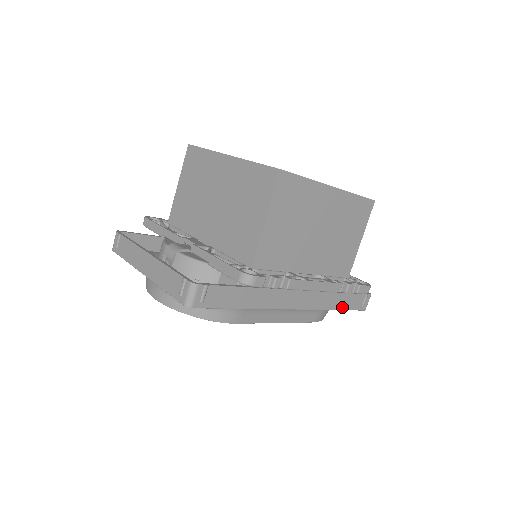
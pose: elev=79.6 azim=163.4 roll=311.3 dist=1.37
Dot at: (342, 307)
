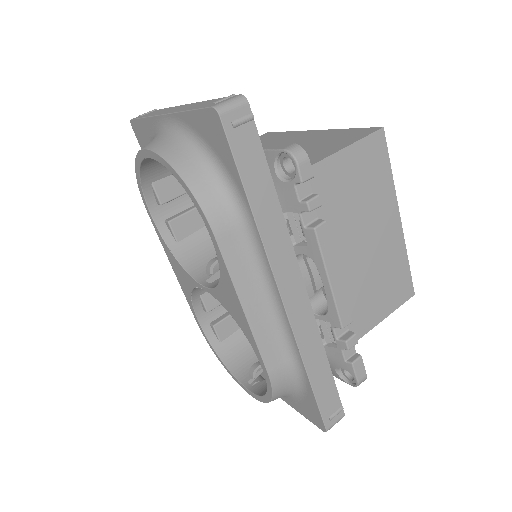
Dot at: (314, 383)
